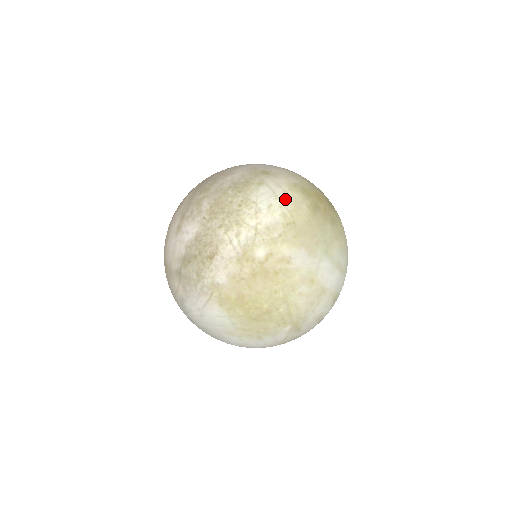
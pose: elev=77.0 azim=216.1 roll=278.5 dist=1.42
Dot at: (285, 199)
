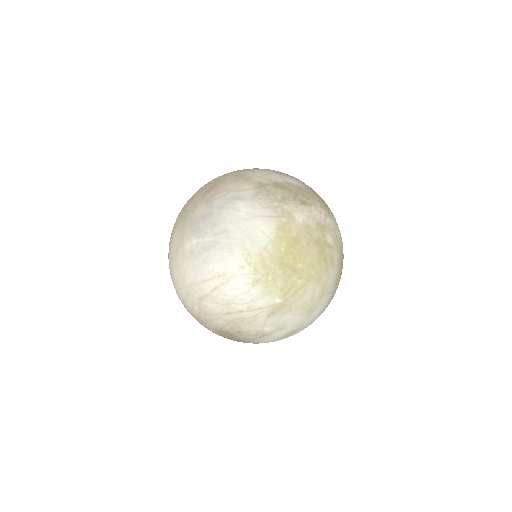
Dot at: occluded
